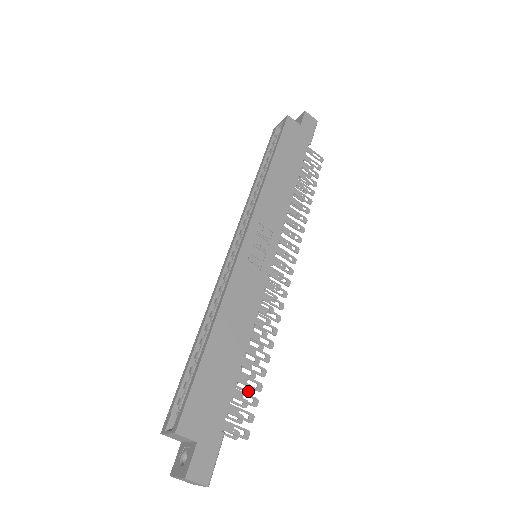
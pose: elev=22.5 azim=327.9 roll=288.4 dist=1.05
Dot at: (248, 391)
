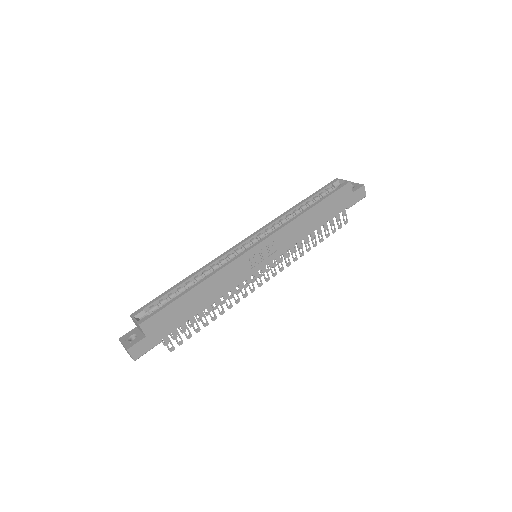
Dot at: (190, 326)
